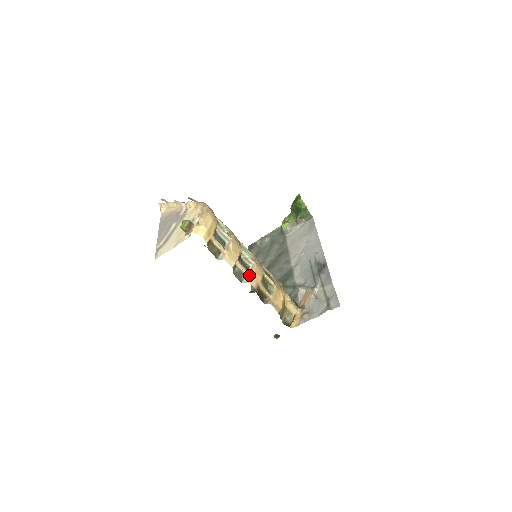
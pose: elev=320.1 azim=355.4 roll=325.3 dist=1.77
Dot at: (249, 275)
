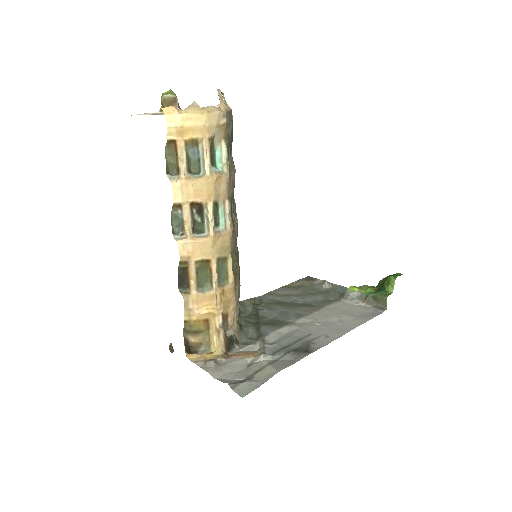
Dot at: (188, 236)
